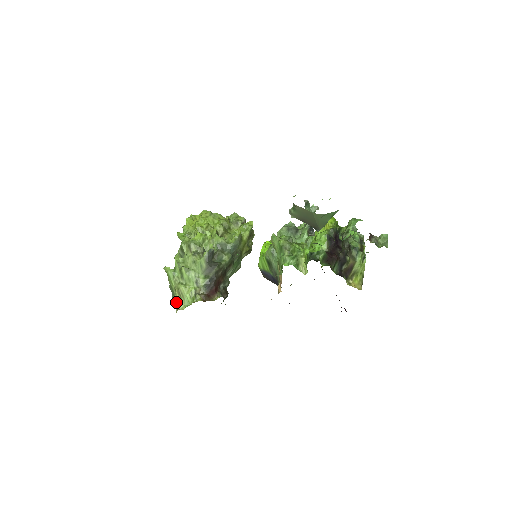
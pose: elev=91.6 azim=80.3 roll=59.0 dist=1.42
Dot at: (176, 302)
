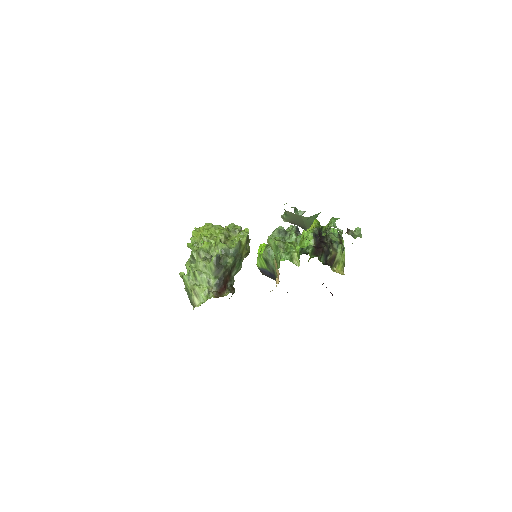
Dot at: (193, 301)
